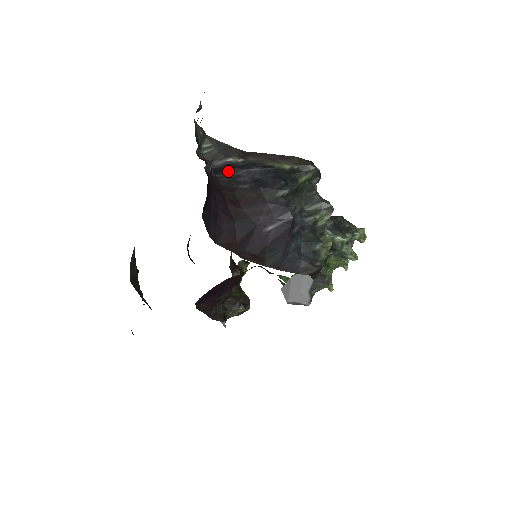
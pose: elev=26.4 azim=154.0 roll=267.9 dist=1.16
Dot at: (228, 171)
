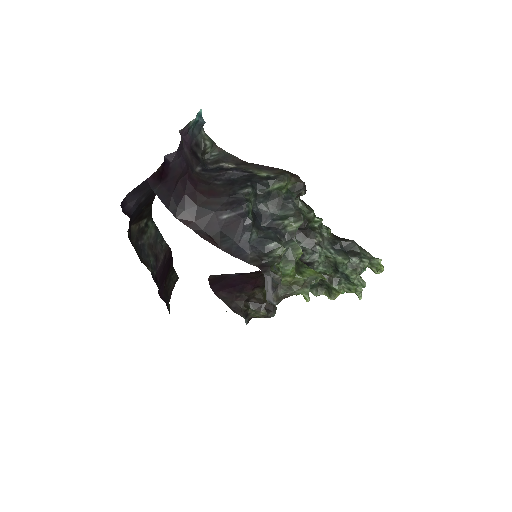
Dot at: (215, 171)
